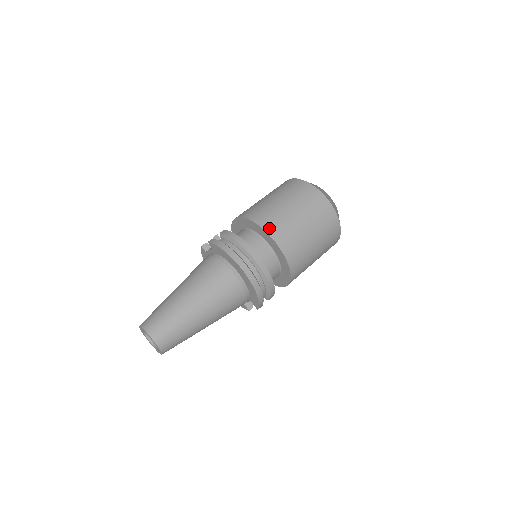
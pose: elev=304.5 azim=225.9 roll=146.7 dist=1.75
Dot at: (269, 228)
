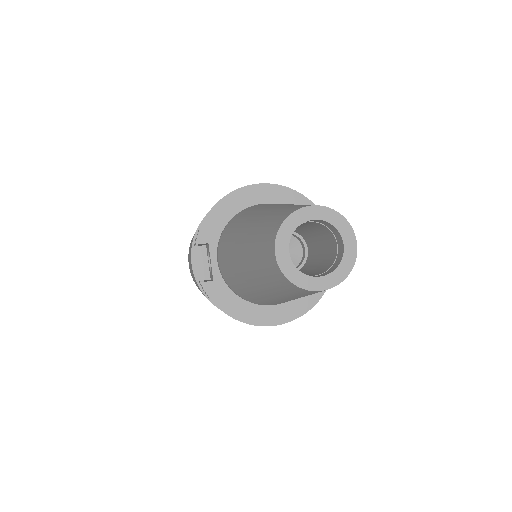
Dot at: occluded
